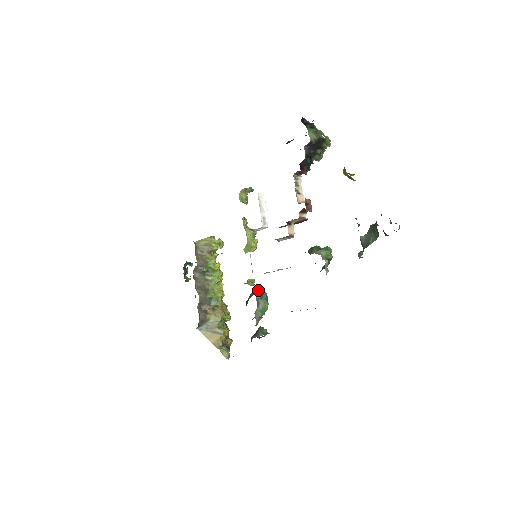
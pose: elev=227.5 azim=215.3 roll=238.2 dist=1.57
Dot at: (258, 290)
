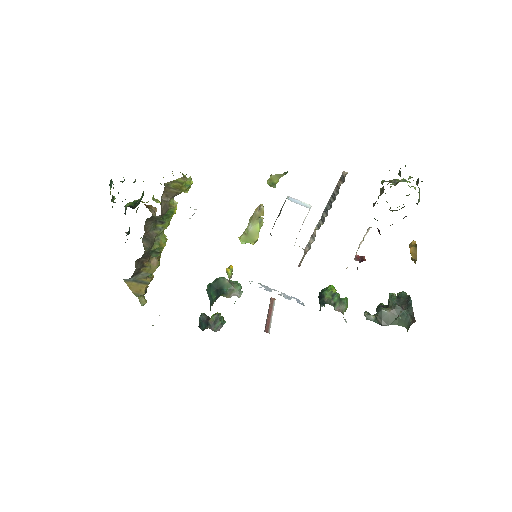
Dot at: (238, 286)
